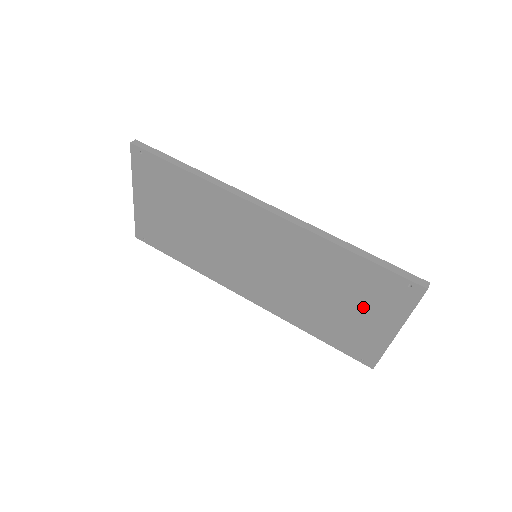
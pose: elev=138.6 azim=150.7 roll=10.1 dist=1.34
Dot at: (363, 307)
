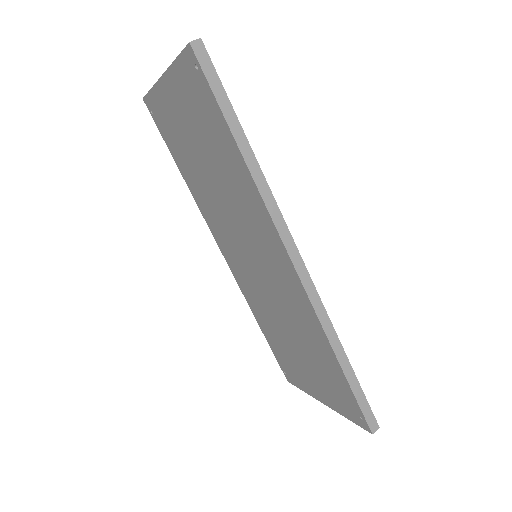
Dot at: (314, 374)
